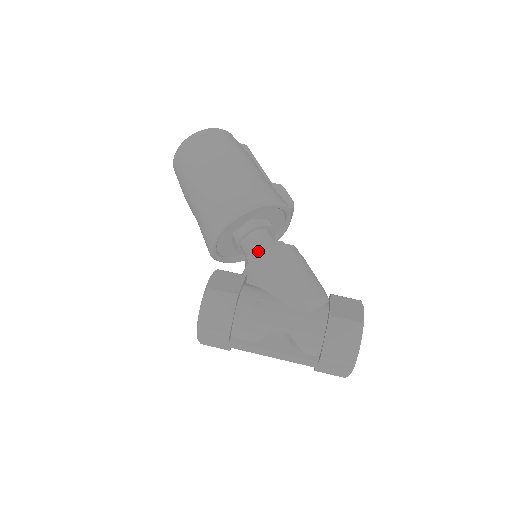
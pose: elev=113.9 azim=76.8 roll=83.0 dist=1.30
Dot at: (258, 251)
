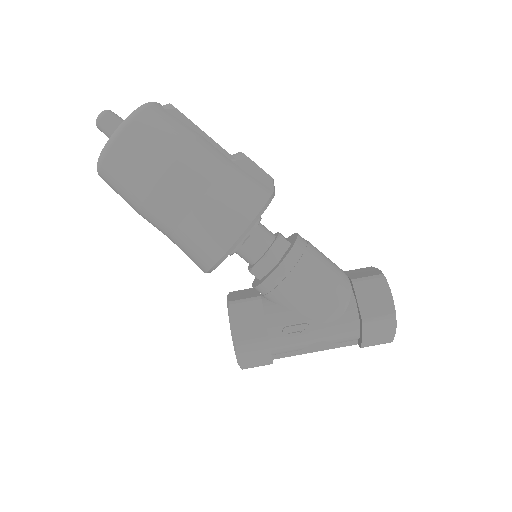
Dot at: (261, 265)
